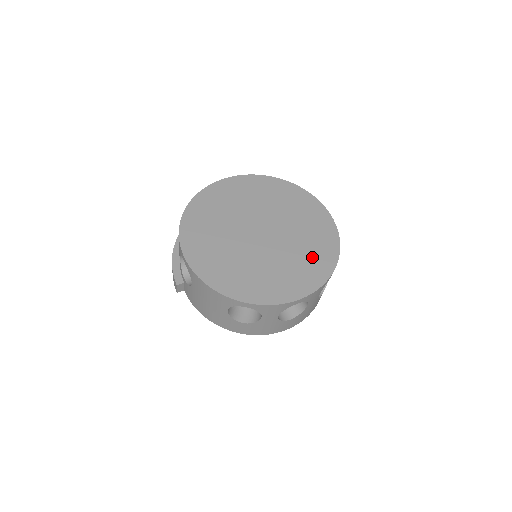
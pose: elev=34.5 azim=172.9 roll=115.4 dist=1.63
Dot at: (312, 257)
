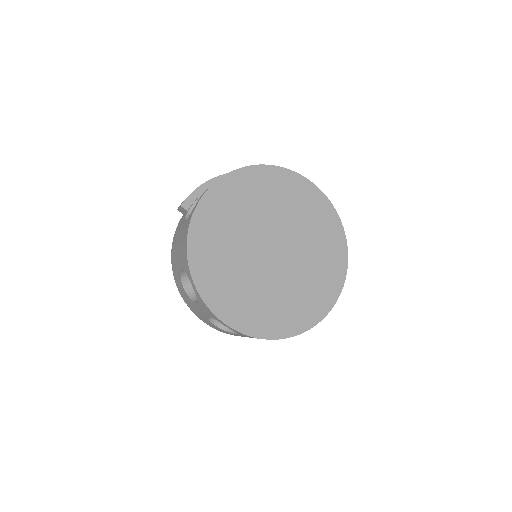
Dot at: (282, 311)
